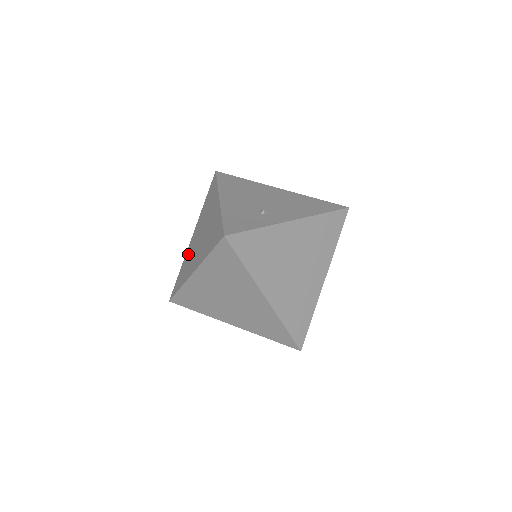
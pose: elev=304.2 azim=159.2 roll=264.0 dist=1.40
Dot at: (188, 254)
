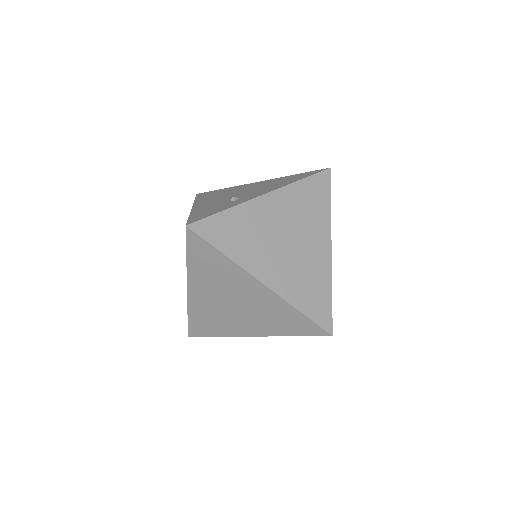
Dot at: occluded
